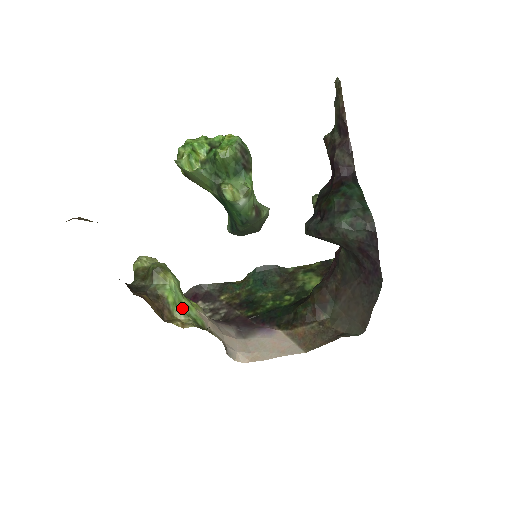
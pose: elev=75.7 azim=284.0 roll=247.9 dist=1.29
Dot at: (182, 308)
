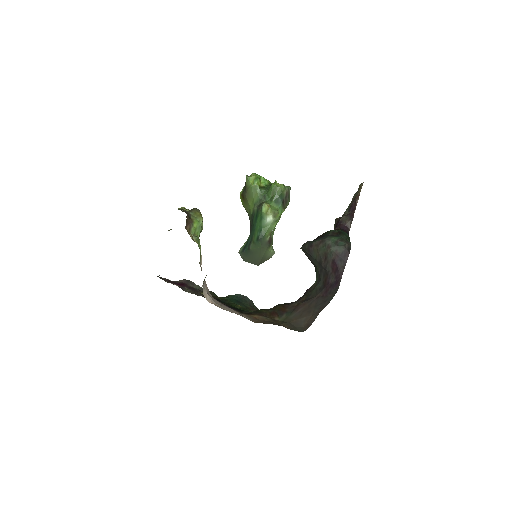
Dot at: (197, 237)
